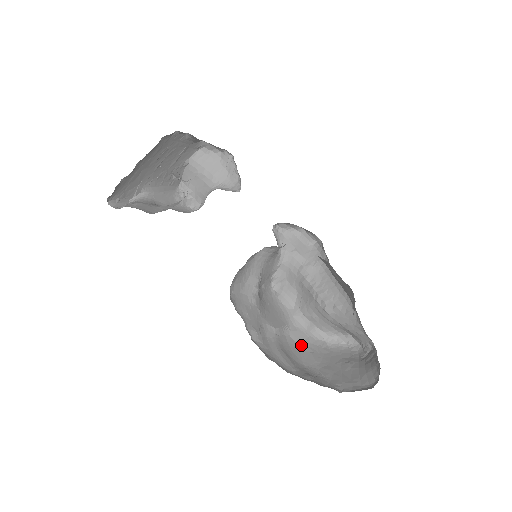
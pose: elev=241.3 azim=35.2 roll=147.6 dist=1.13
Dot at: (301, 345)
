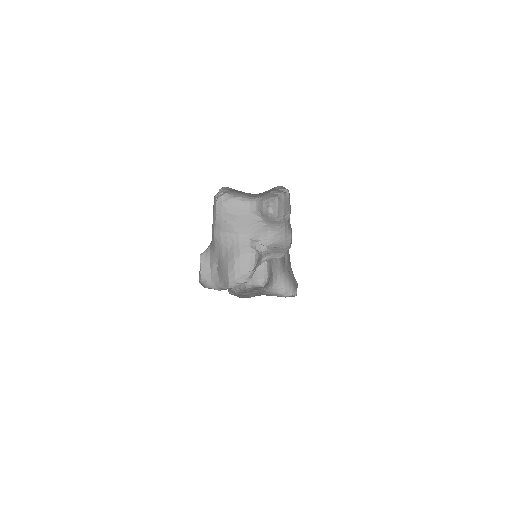
Dot at: occluded
